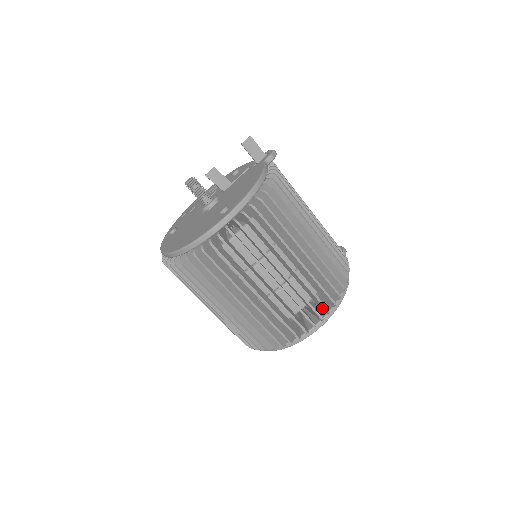
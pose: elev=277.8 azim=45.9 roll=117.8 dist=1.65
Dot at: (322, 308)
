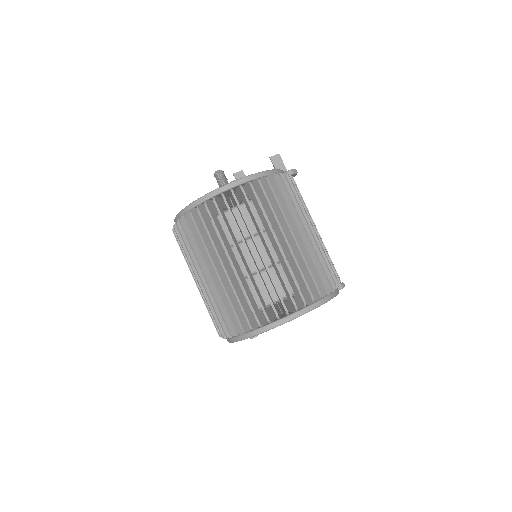
Dot at: (299, 300)
